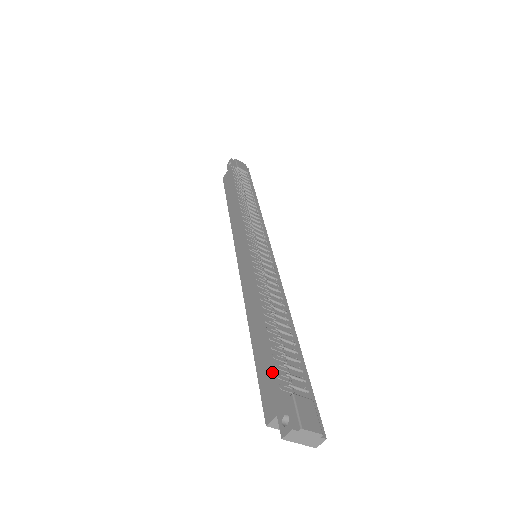
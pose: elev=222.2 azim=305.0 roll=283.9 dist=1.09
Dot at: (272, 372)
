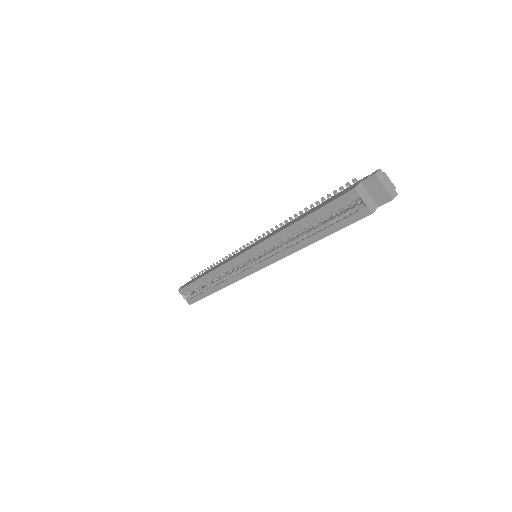
Dot at: (337, 194)
